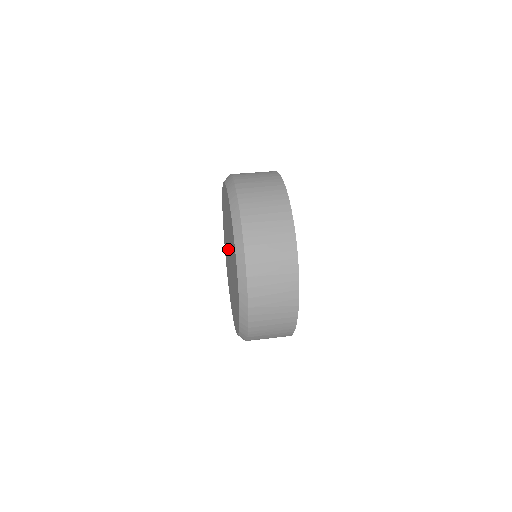
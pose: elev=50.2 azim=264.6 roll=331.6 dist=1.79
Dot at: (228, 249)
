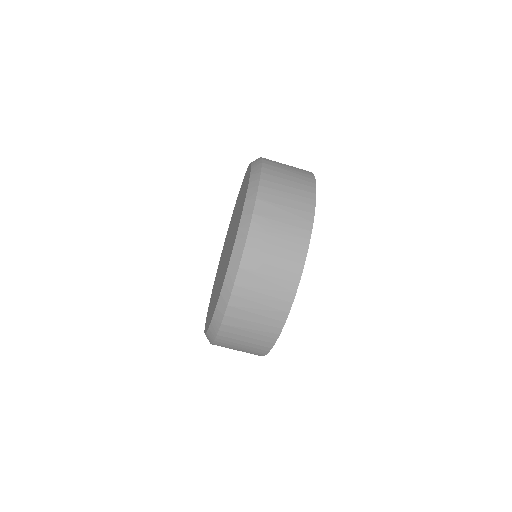
Dot at: (223, 259)
